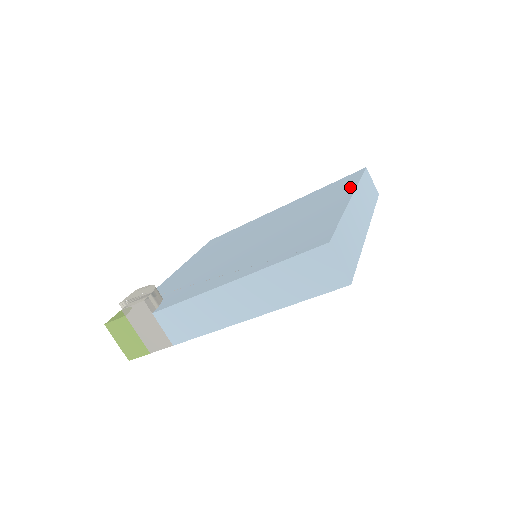
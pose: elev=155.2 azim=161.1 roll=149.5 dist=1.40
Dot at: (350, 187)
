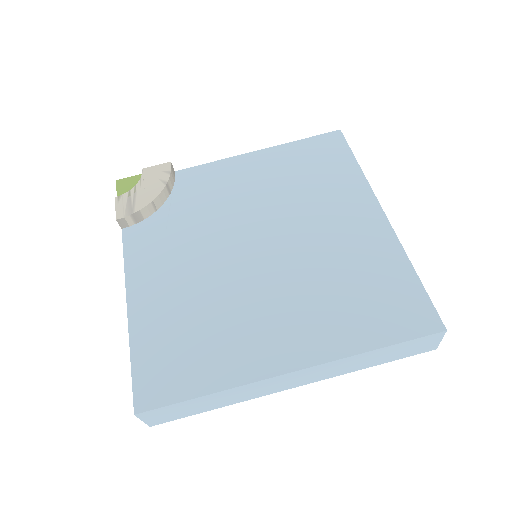
Dot at: (343, 347)
